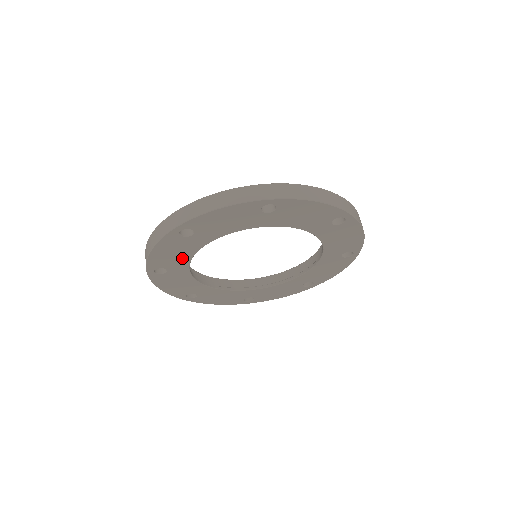
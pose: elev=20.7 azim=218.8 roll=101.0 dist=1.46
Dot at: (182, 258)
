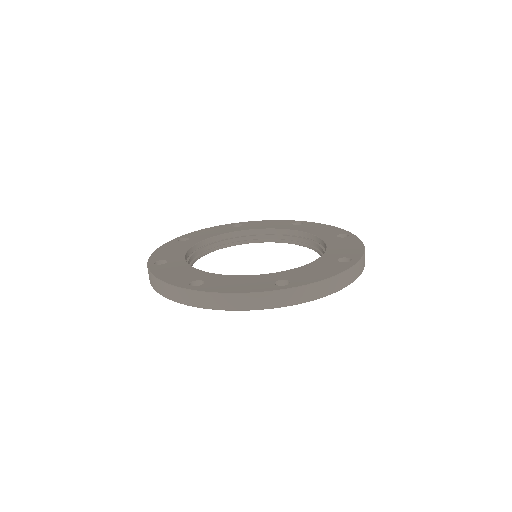
Dot at: occluded
